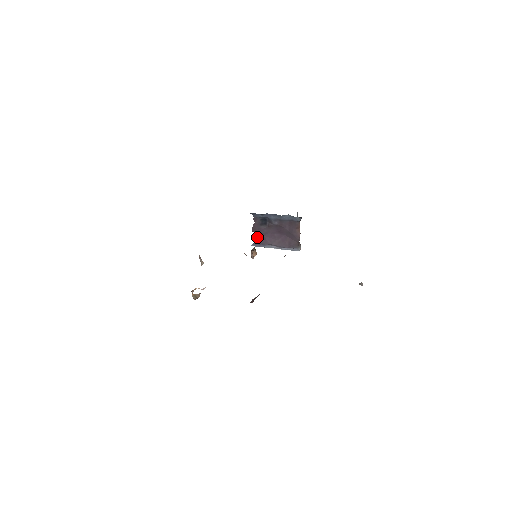
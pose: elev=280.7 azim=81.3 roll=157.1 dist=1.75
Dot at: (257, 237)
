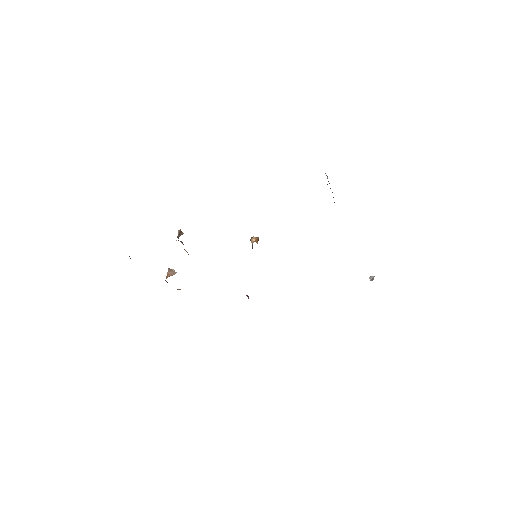
Dot at: occluded
